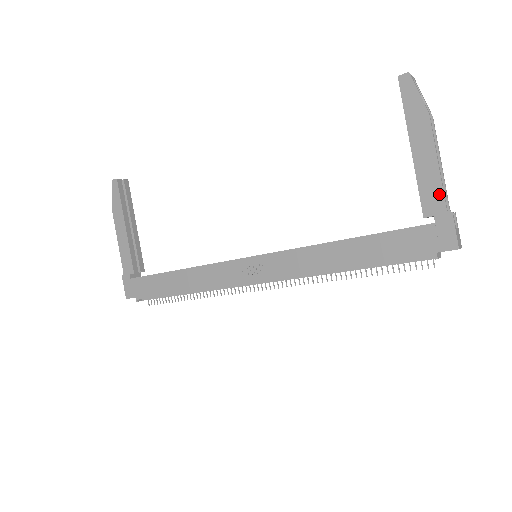
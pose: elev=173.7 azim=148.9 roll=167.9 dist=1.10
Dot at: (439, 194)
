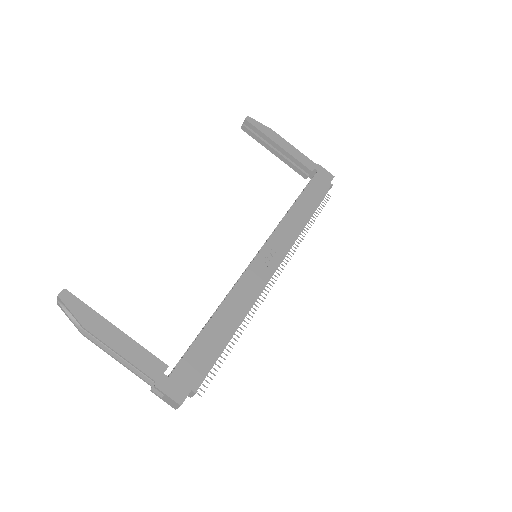
Dot at: (307, 159)
